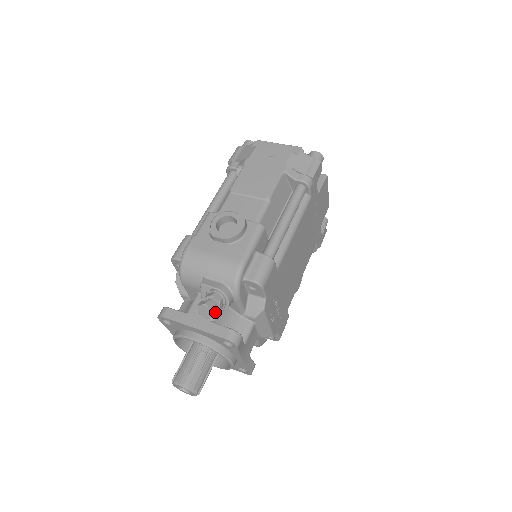
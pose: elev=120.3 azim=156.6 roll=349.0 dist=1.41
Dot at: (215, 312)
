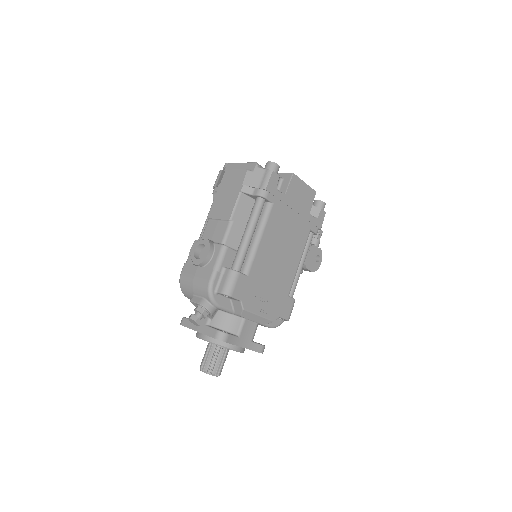
Dot at: (200, 321)
